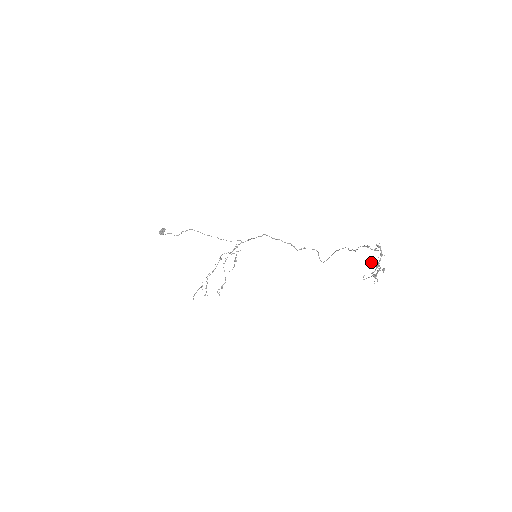
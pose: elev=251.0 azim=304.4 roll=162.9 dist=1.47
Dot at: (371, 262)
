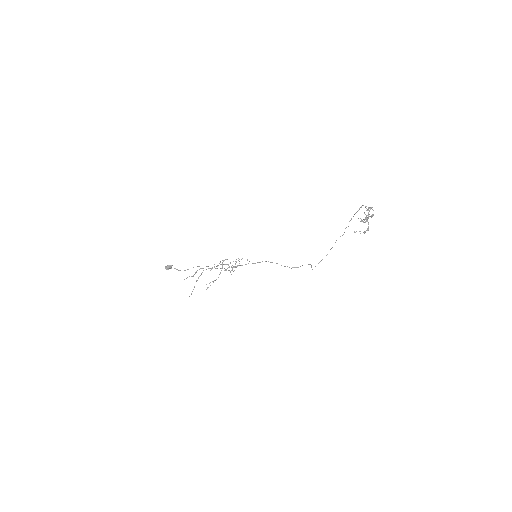
Dot at: (362, 220)
